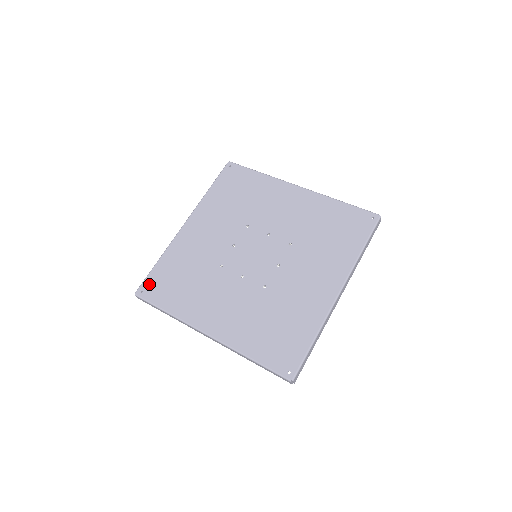
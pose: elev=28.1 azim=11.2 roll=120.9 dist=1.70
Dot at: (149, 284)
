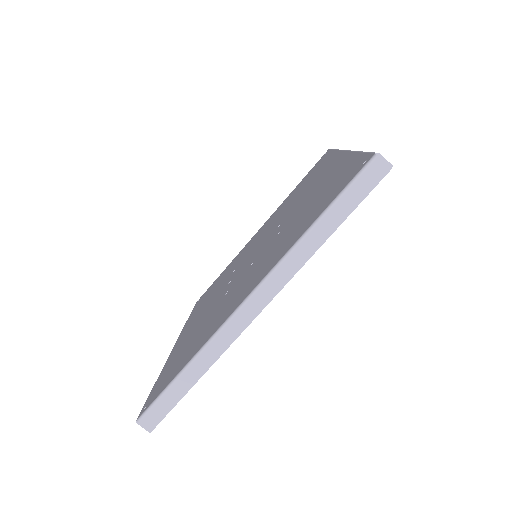
Dot at: (152, 395)
